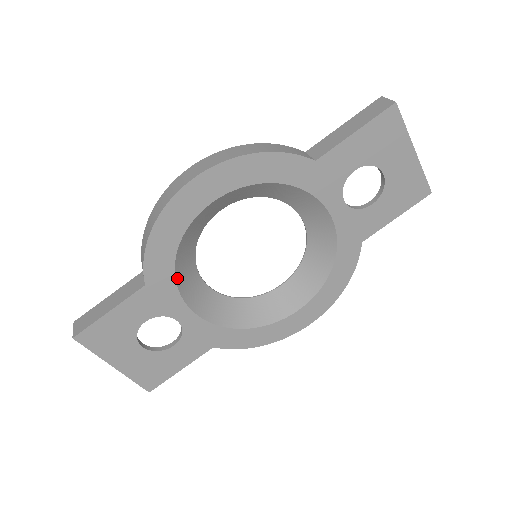
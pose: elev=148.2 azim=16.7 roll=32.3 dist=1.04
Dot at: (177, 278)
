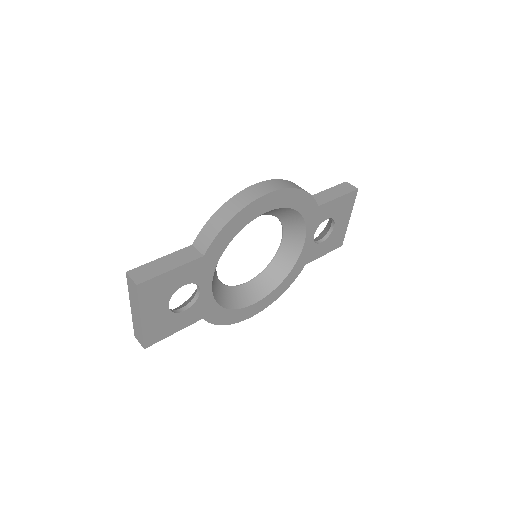
Dot at: occluded
